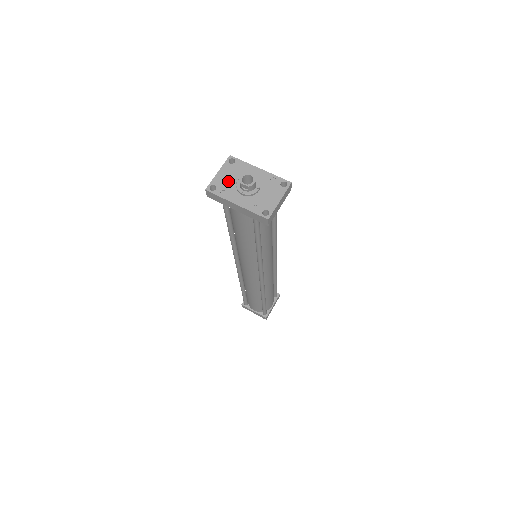
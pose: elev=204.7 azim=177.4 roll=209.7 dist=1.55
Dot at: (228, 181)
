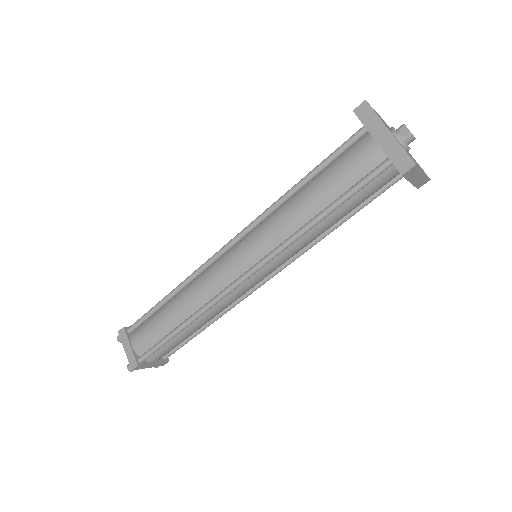
Dot at: (383, 121)
